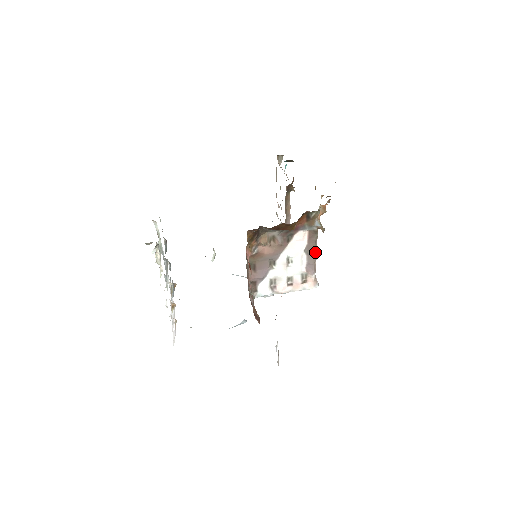
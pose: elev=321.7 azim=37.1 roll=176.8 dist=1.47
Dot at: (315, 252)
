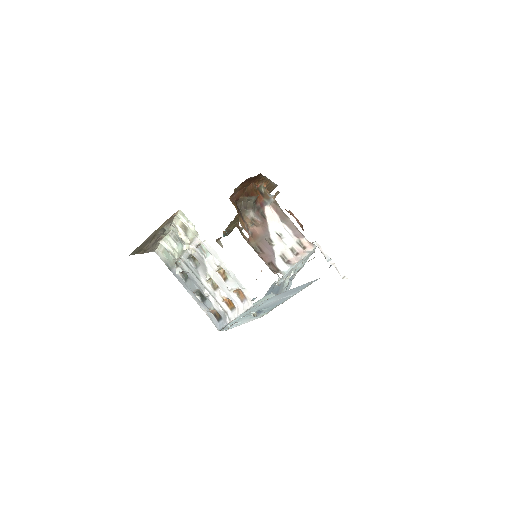
Dot at: (289, 219)
